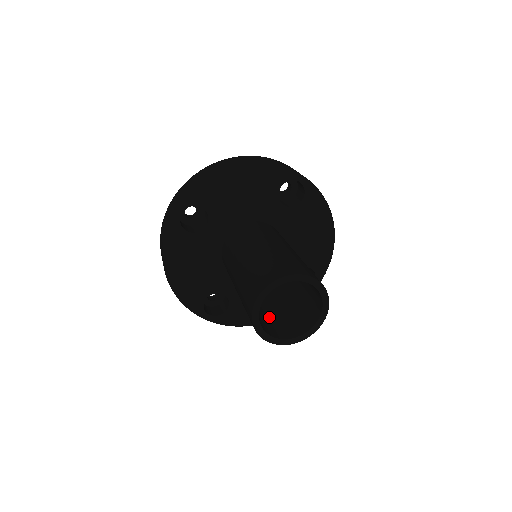
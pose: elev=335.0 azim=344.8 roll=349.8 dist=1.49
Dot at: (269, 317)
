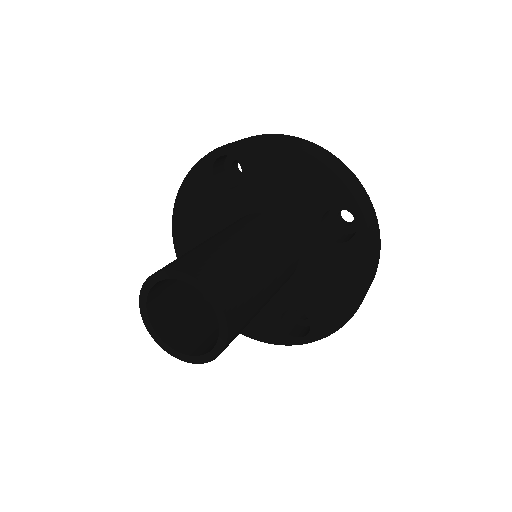
Dot at: (187, 312)
